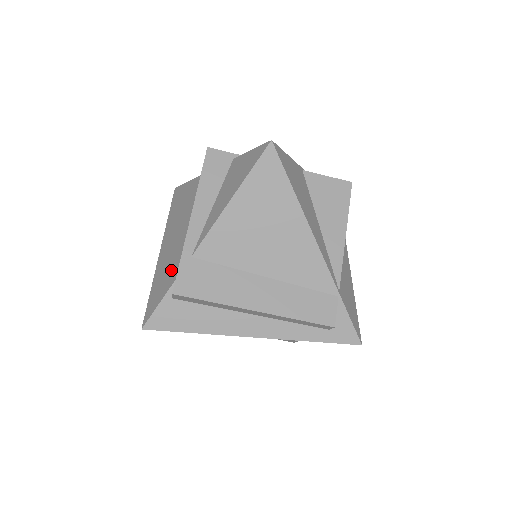
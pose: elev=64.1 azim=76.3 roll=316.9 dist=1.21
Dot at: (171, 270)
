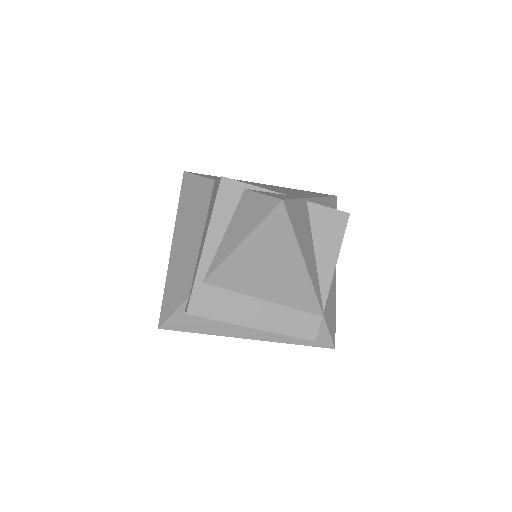
Dot at: (184, 282)
